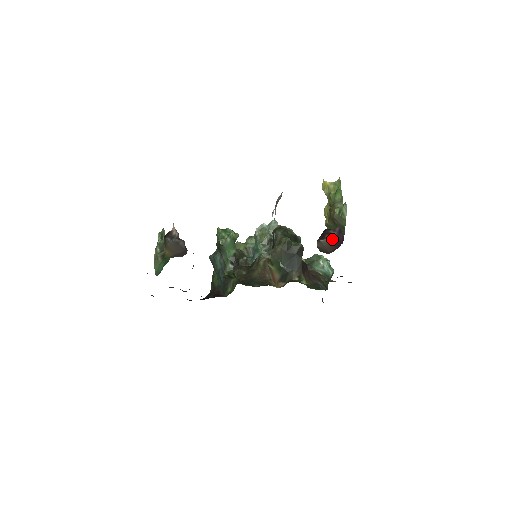
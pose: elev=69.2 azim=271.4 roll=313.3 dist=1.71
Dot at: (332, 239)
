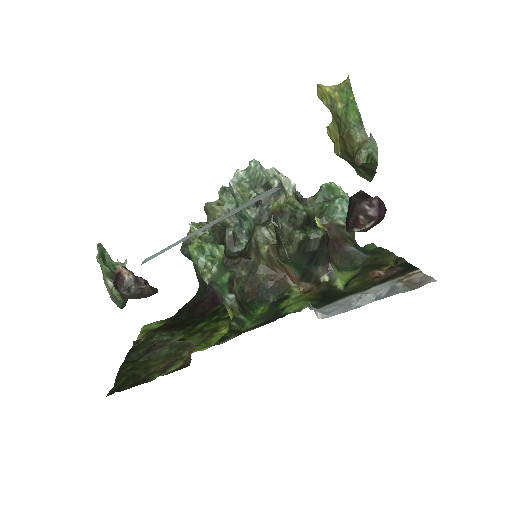
Dot at: (372, 225)
